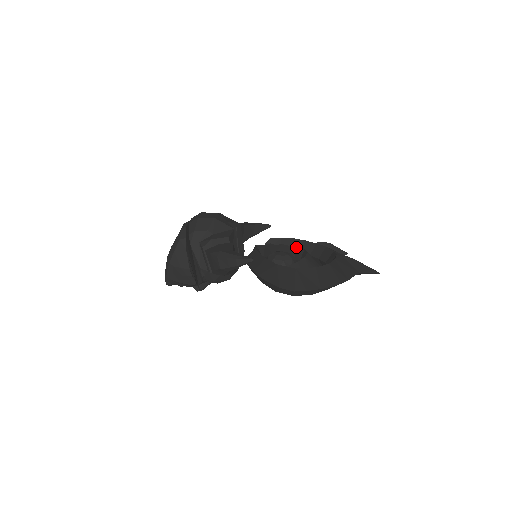
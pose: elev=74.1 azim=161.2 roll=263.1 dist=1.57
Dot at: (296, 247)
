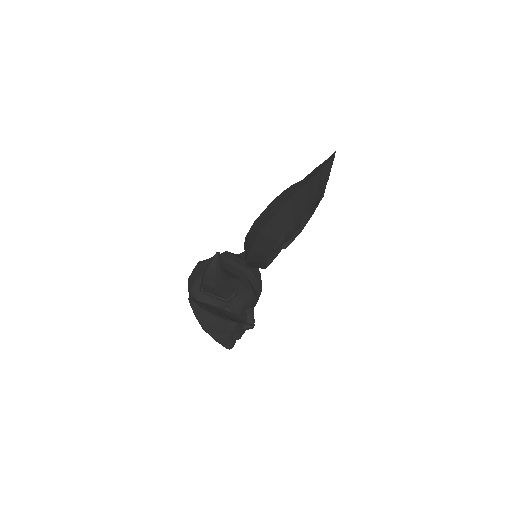
Dot at: occluded
